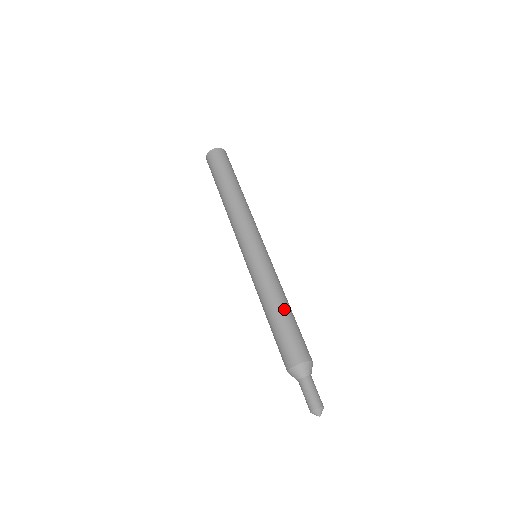
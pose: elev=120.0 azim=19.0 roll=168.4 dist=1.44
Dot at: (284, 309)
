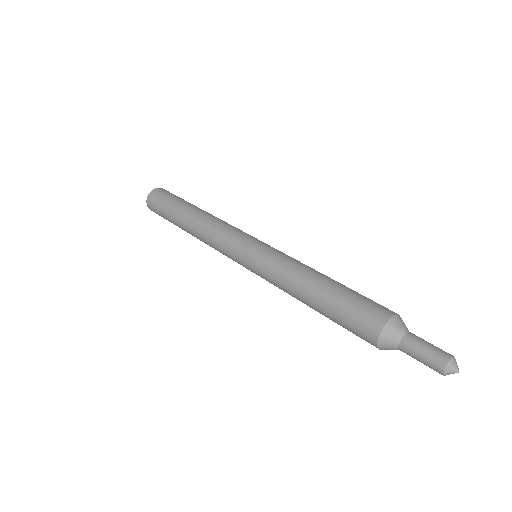
Dot at: (319, 284)
